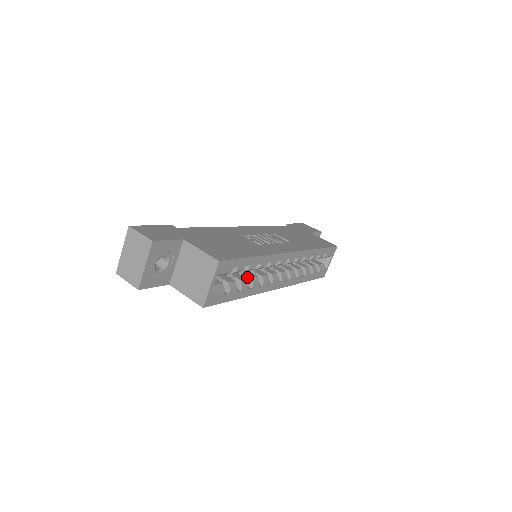
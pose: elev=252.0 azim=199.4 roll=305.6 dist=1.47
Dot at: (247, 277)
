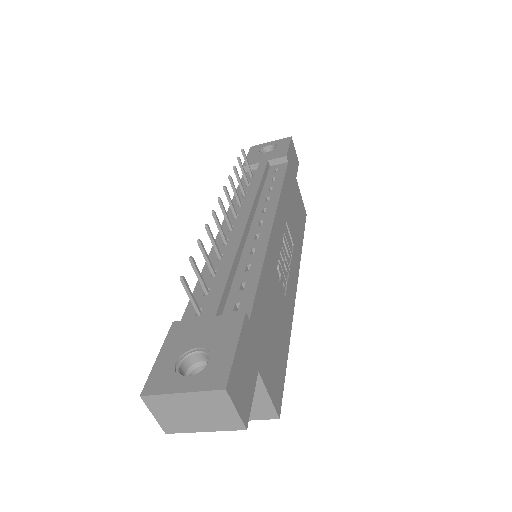
Dot at: occluded
